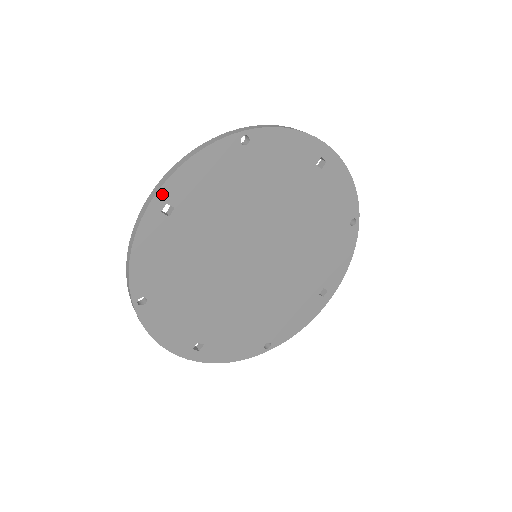
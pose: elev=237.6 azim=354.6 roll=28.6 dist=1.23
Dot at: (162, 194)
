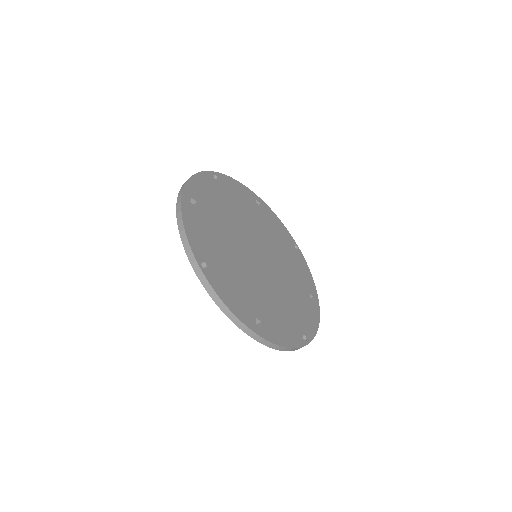
Dot at: (186, 191)
